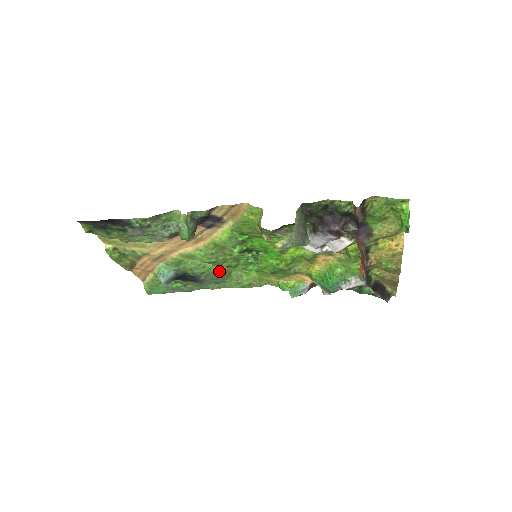
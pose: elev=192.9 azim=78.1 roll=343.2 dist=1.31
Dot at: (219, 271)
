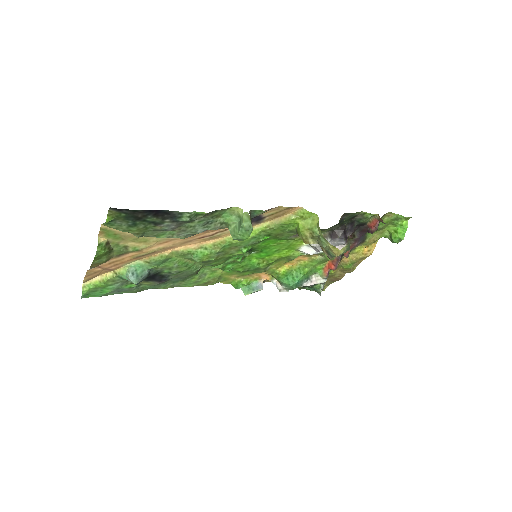
Dot at: (195, 270)
